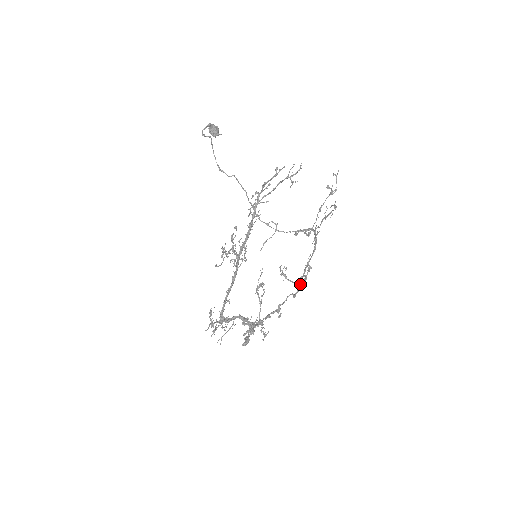
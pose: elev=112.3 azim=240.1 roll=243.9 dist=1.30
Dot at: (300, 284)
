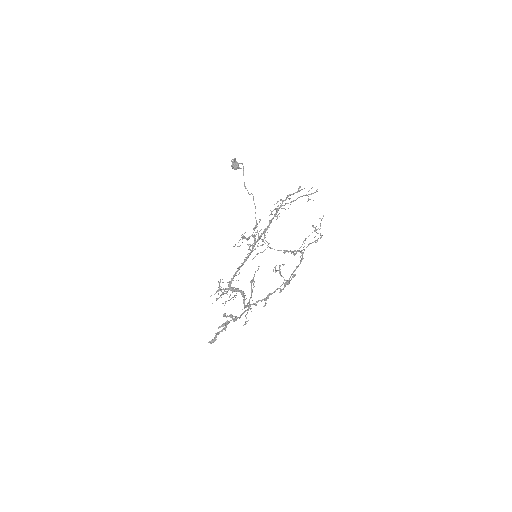
Dot at: (288, 282)
